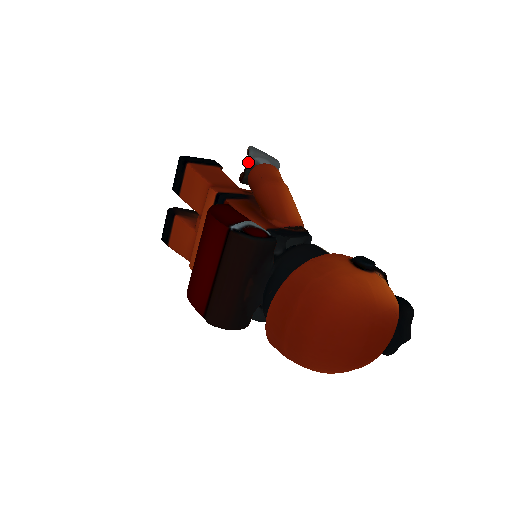
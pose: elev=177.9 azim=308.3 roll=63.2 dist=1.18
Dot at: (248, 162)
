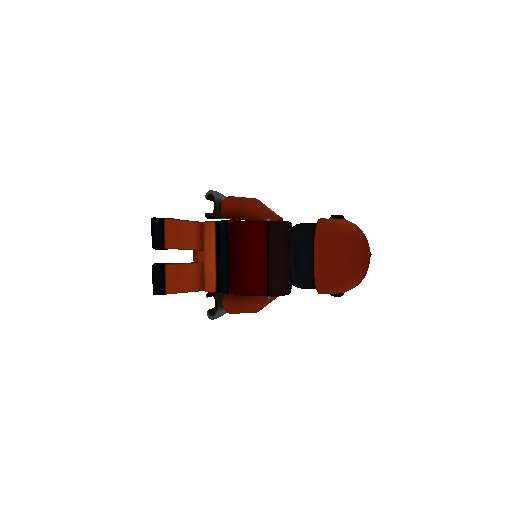
Dot at: (216, 200)
